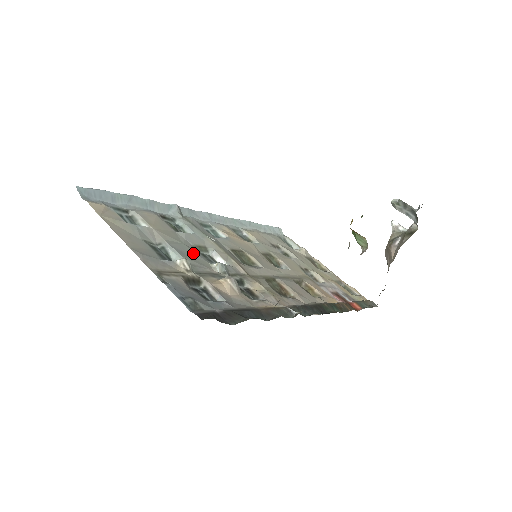
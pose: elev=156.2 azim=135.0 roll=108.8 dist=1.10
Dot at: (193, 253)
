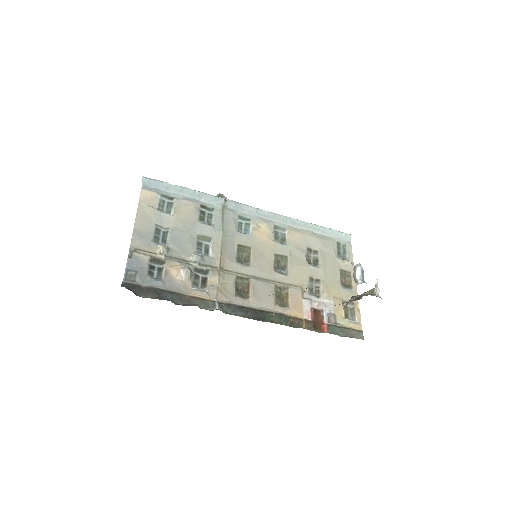
Dot at: (188, 241)
